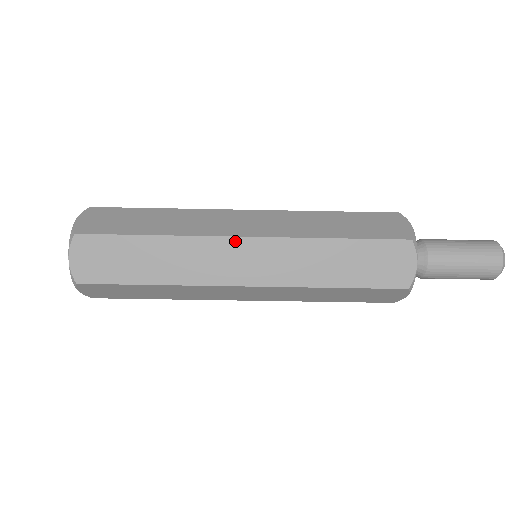
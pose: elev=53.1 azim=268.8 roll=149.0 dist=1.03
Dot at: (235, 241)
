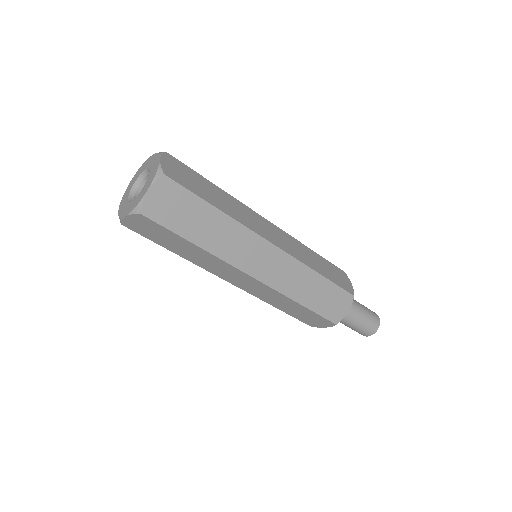
Dot at: (246, 275)
